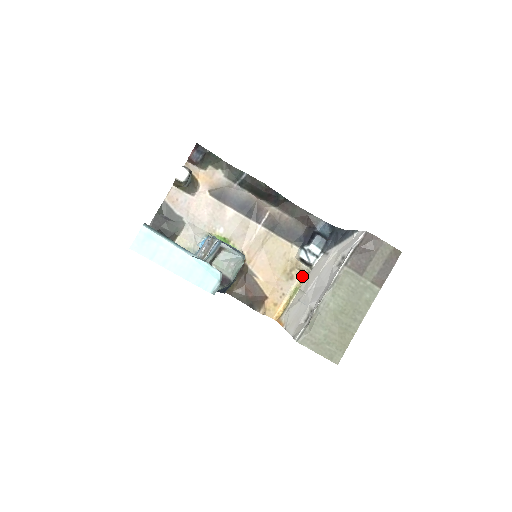
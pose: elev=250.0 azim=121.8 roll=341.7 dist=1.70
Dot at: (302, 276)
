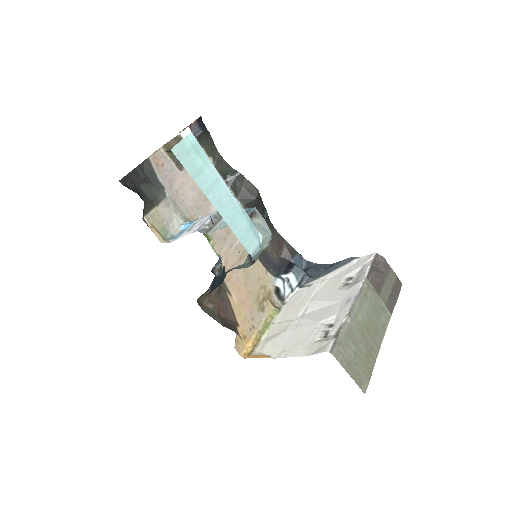
Dot at: (273, 310)
